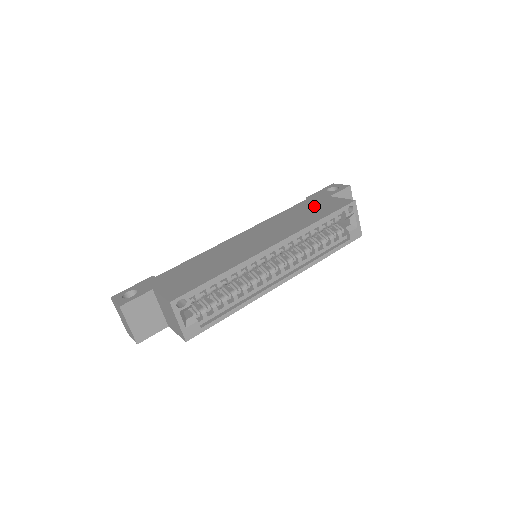
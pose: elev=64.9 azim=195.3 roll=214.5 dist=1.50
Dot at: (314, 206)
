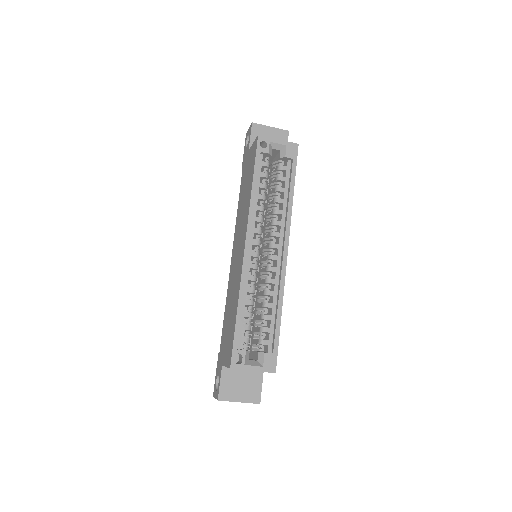
Dot at: (246, 174)
